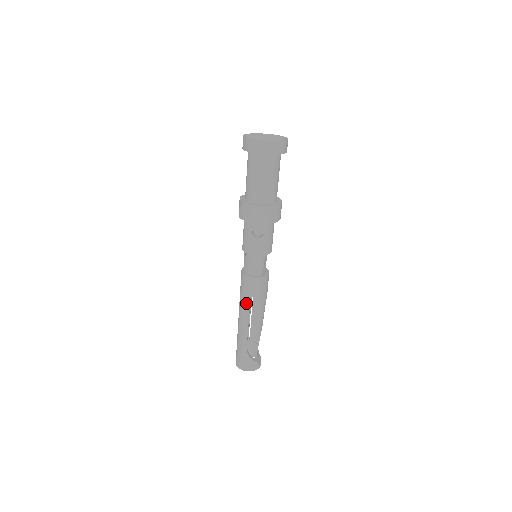
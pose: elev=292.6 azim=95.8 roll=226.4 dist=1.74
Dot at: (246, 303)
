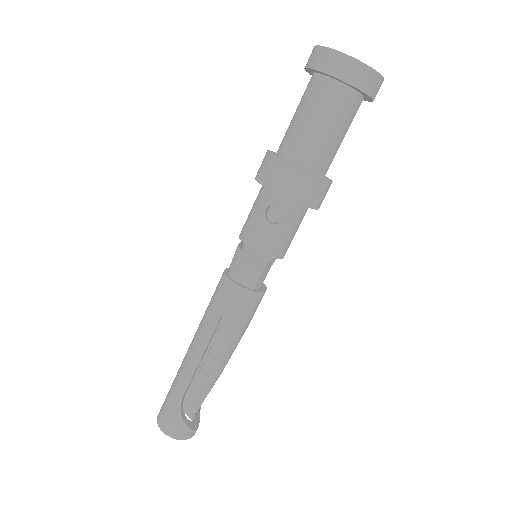
Dot at: (210, 324)
